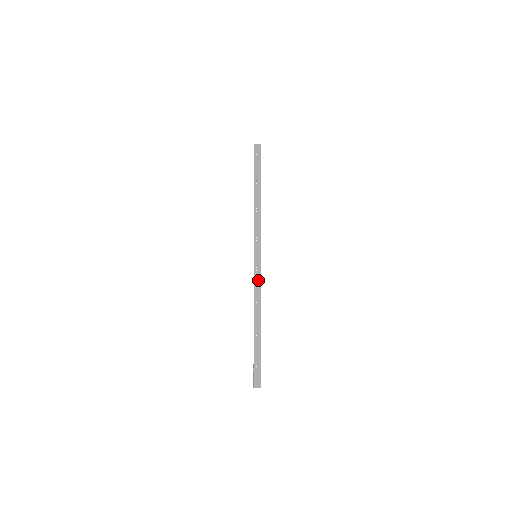
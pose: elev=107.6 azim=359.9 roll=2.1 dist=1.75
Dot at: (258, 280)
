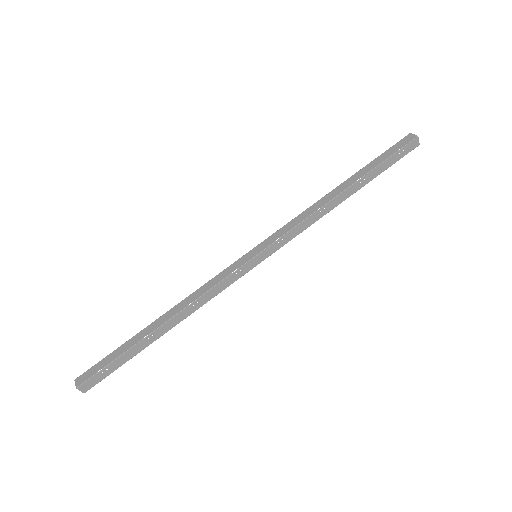
Dot at: (225, 285)
